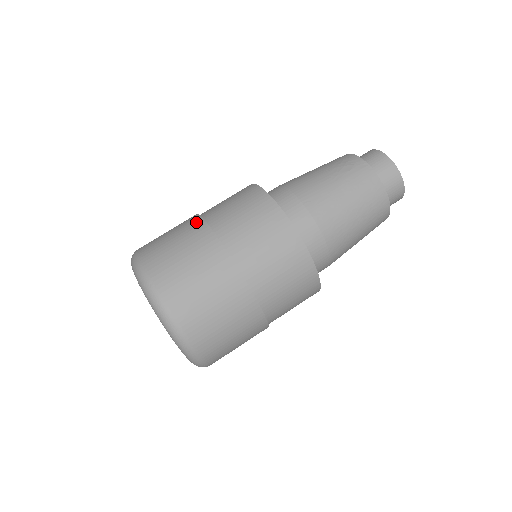
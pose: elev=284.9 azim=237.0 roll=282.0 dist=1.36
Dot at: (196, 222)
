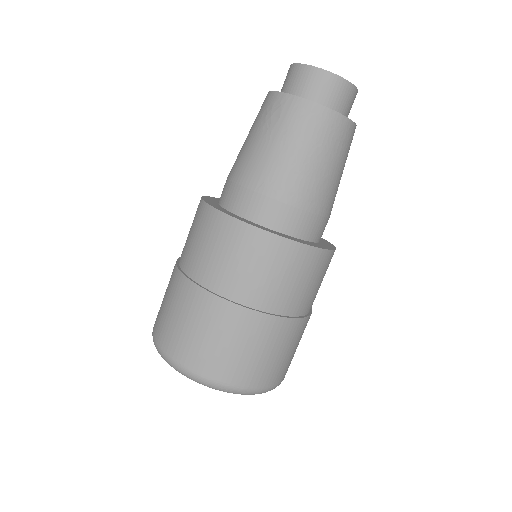
Dot at: (177, 279)
